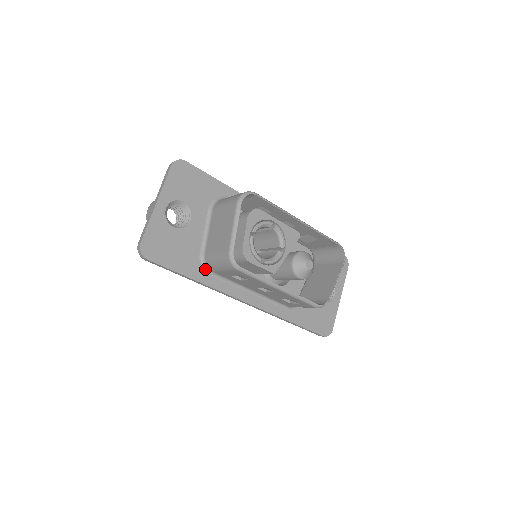
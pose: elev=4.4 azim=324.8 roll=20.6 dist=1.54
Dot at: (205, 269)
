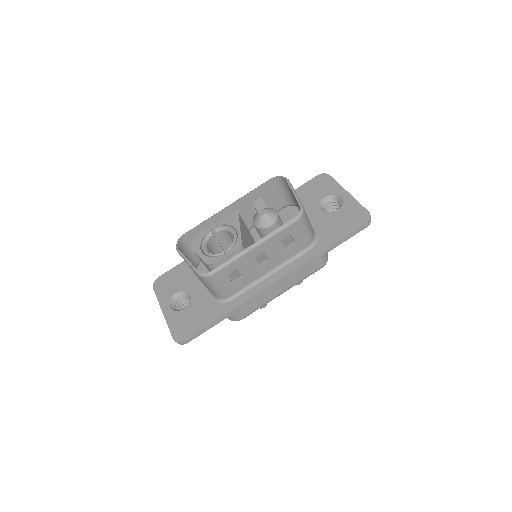
Dot at: (225, 302)
